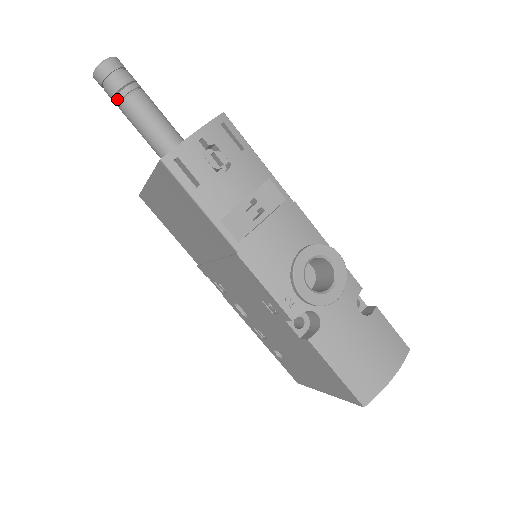
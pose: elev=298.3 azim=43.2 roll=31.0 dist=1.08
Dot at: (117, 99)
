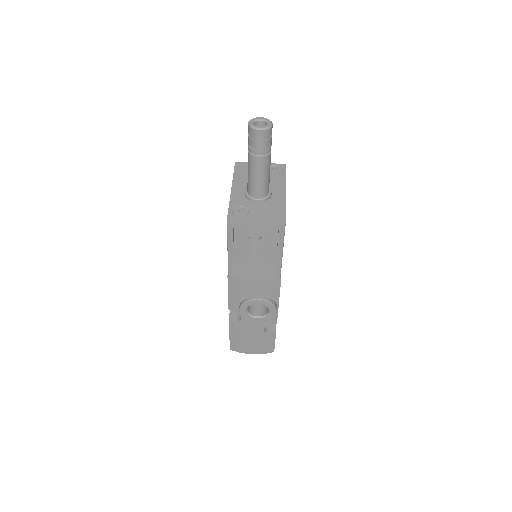
Dot at: (249, 148)
